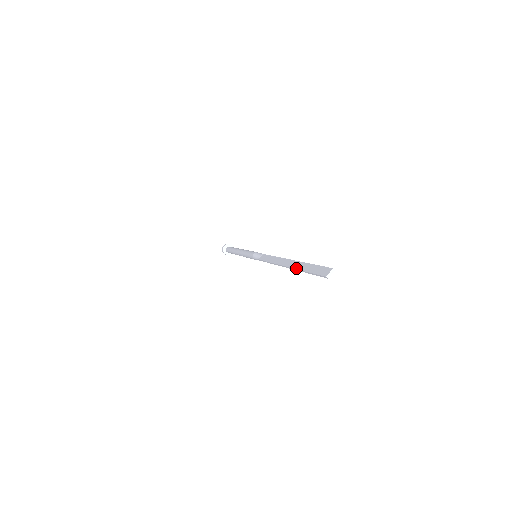
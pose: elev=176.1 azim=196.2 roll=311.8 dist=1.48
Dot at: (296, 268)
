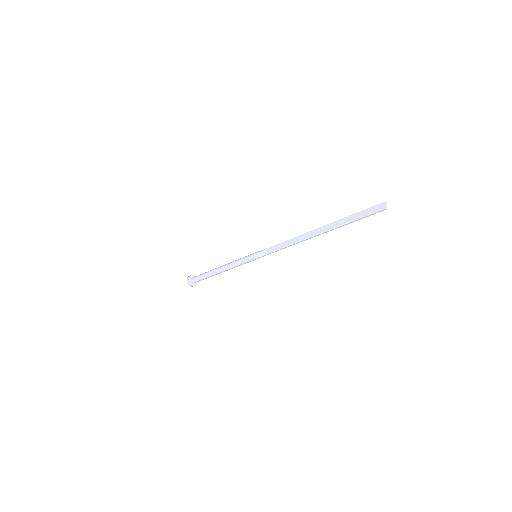
Dot at: (338, 226)
